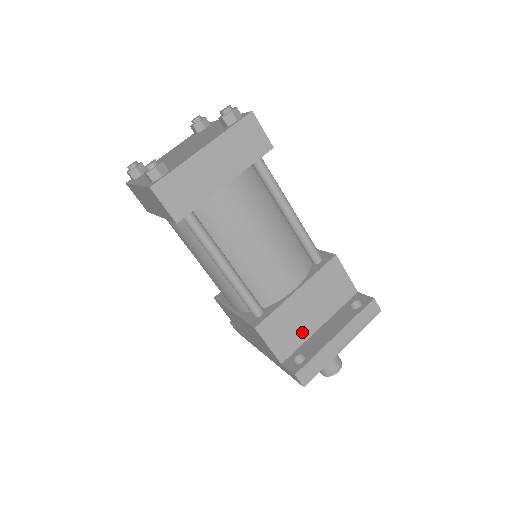
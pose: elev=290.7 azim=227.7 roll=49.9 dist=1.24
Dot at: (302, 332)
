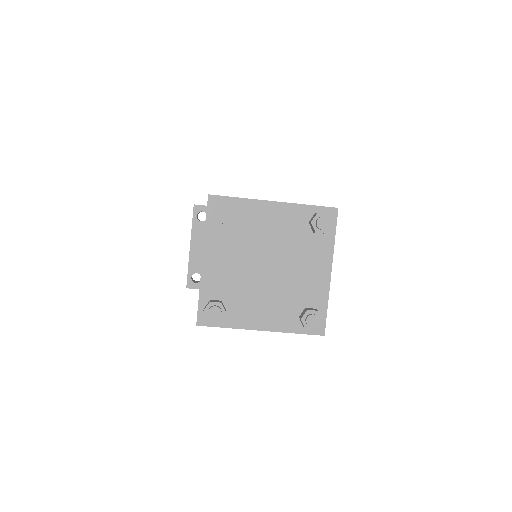
Dot at: occluded
